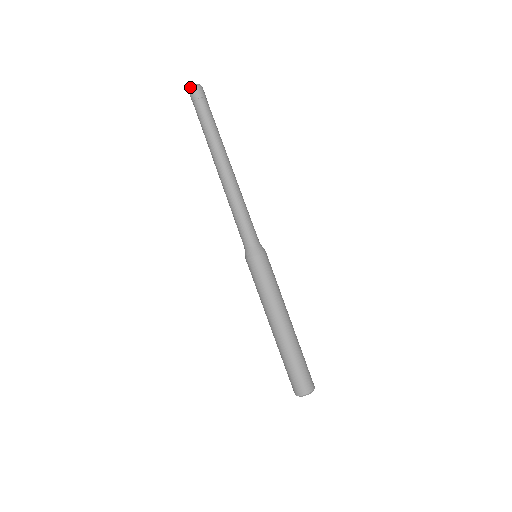
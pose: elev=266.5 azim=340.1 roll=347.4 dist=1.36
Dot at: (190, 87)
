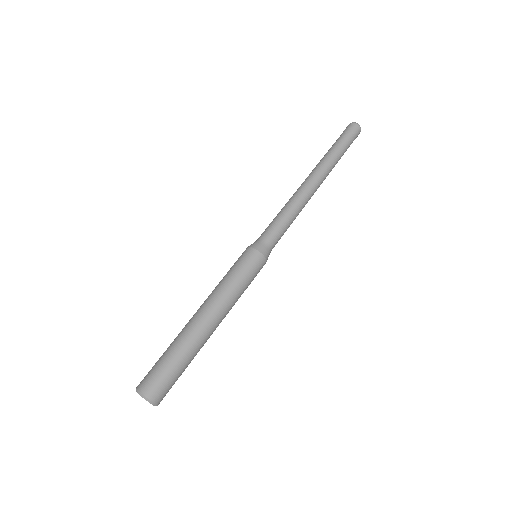
Dot at: (350, 123)
